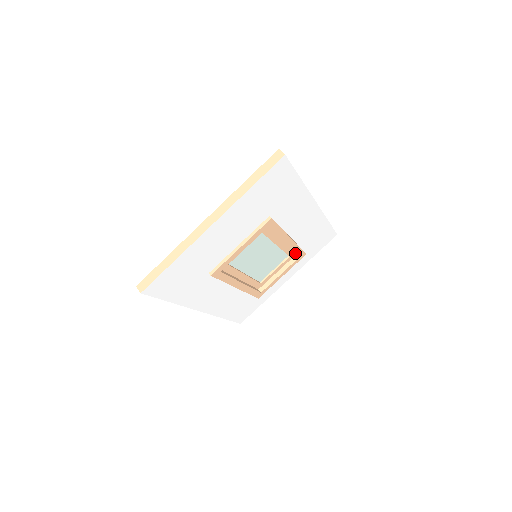
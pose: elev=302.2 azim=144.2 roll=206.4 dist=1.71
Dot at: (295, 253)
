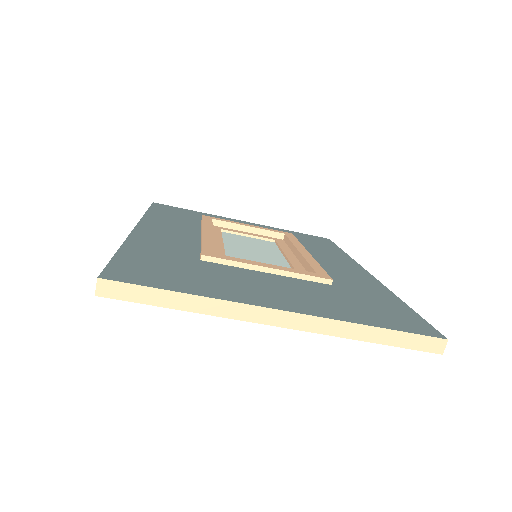
Dot at: occluded
